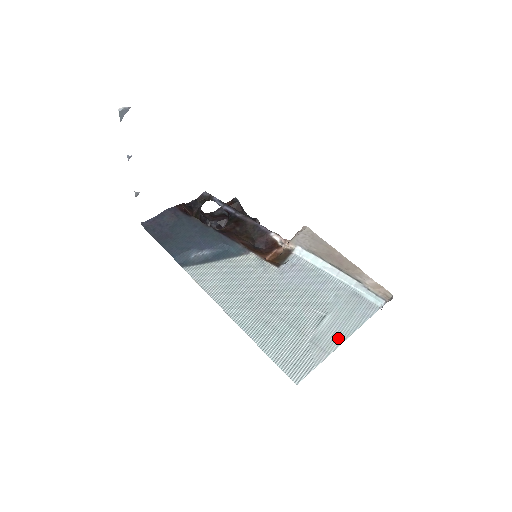
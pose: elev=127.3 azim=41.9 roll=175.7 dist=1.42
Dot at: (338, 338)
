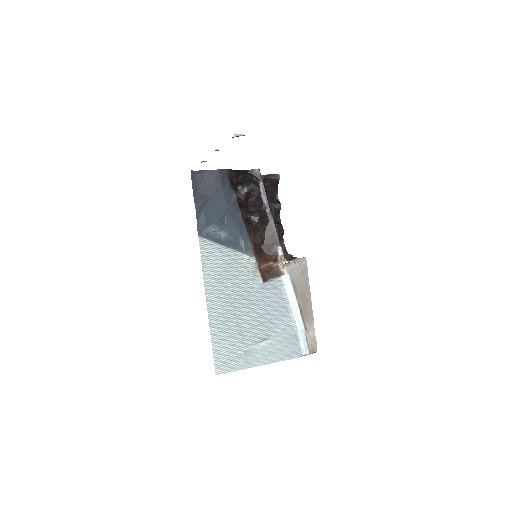
Dot at: (262, 360)
